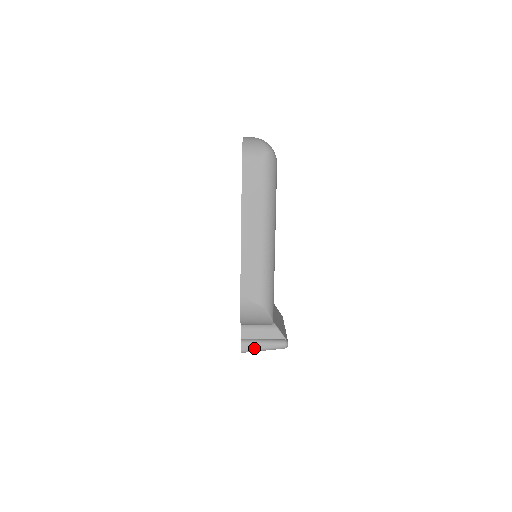
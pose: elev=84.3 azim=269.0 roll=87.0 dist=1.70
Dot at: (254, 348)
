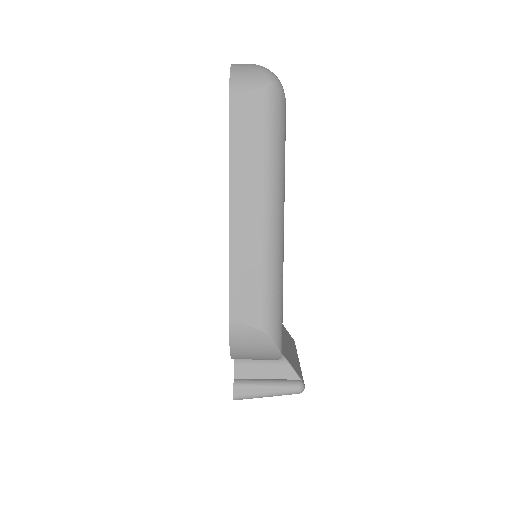
Dot at: (253, 393)
